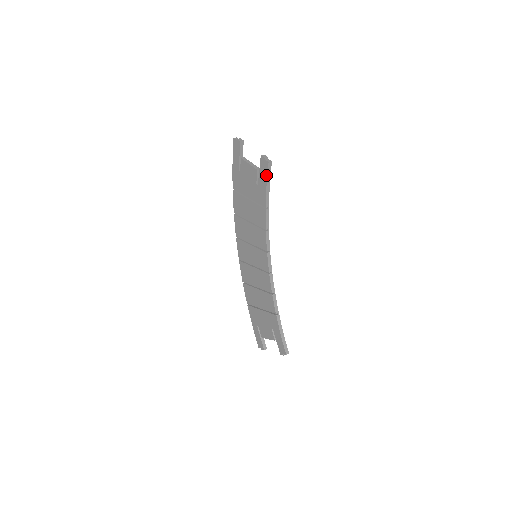
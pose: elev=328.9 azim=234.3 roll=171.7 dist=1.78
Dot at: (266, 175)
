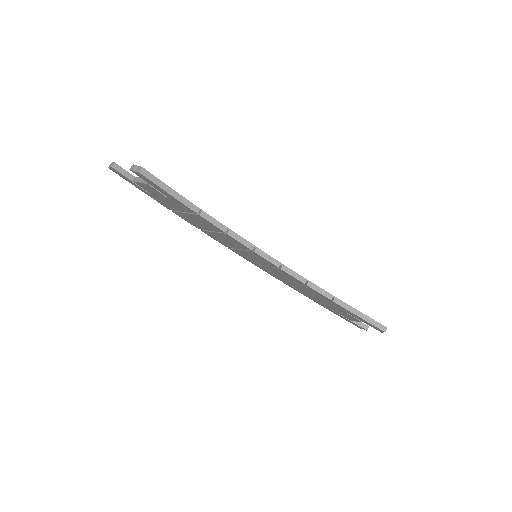
Dot at: (155, 185)
